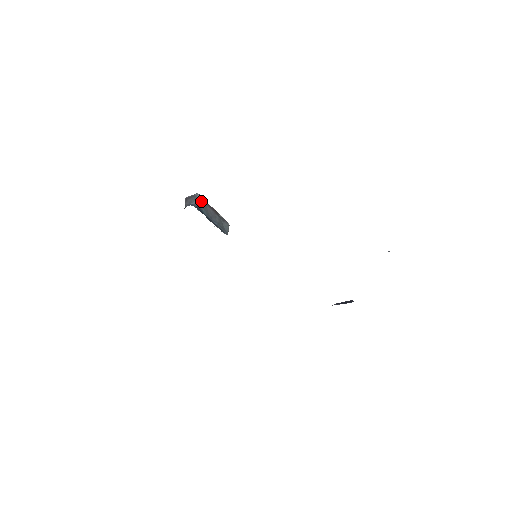
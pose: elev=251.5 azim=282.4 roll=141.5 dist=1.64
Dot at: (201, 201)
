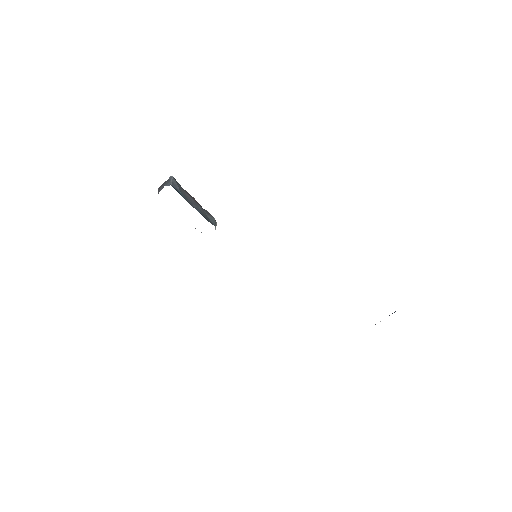
Dot at: (176, 184)
